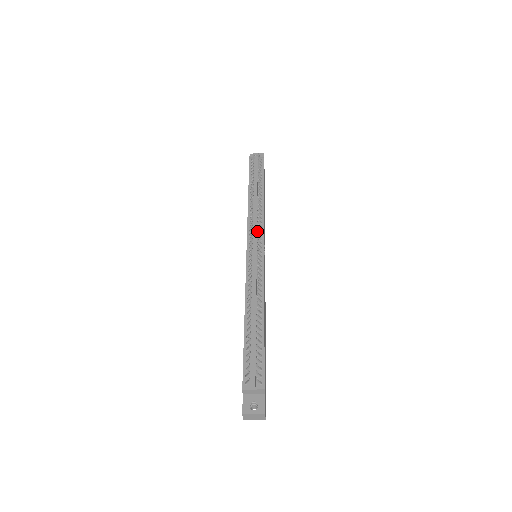
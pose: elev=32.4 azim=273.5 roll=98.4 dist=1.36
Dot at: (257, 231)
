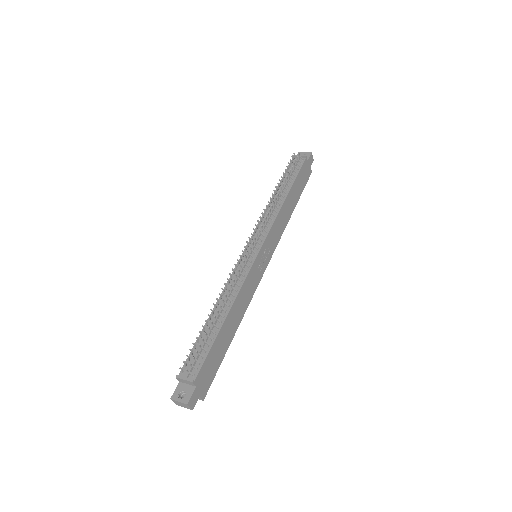
Dot at: (259, 232)
